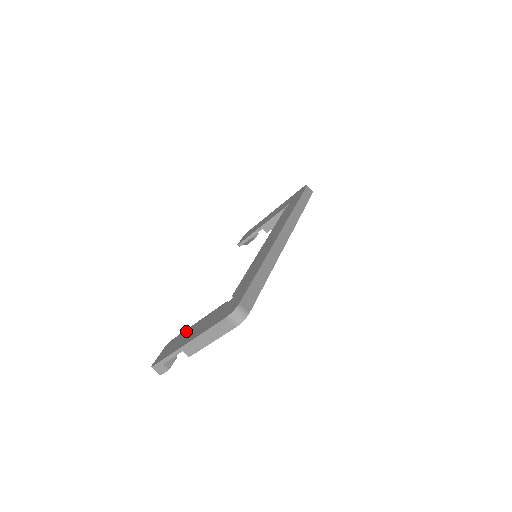
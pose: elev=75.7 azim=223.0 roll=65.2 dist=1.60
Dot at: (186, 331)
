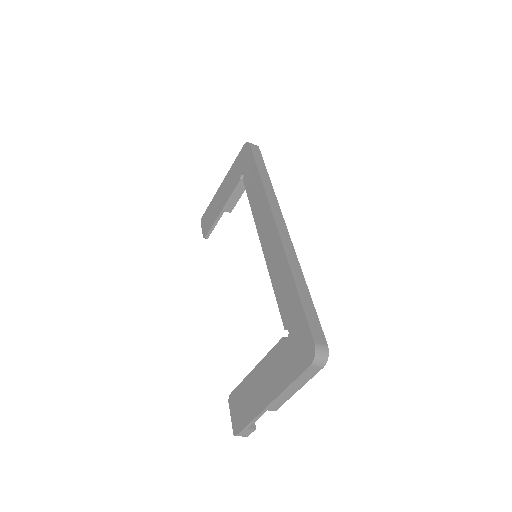
Dot at: (247, 382)
